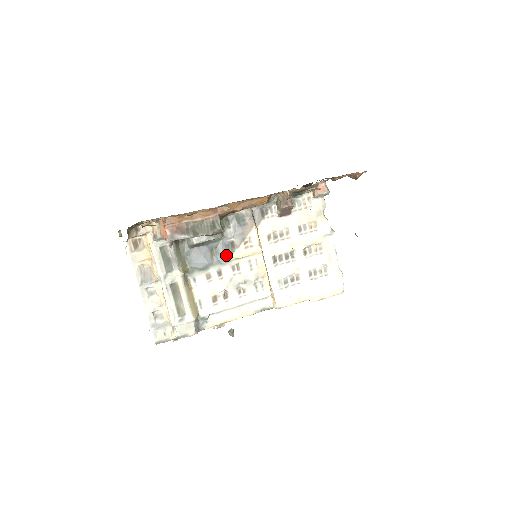
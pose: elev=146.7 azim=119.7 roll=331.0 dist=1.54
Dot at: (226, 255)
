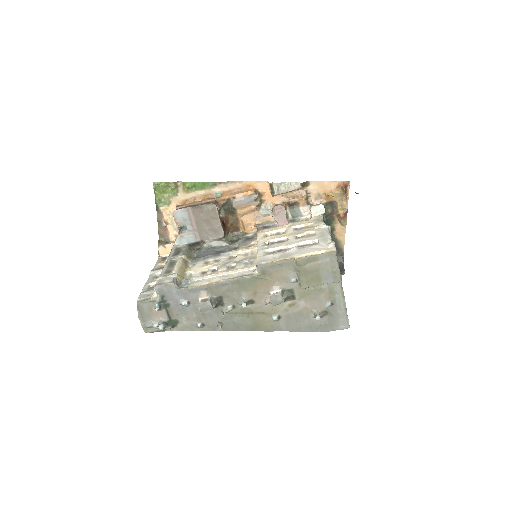
Dot at: (227, 251)
